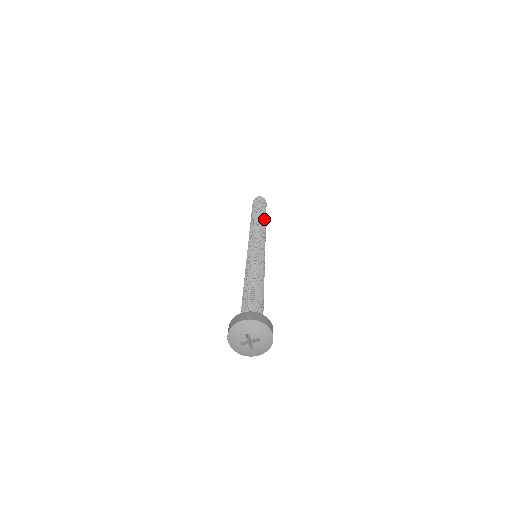
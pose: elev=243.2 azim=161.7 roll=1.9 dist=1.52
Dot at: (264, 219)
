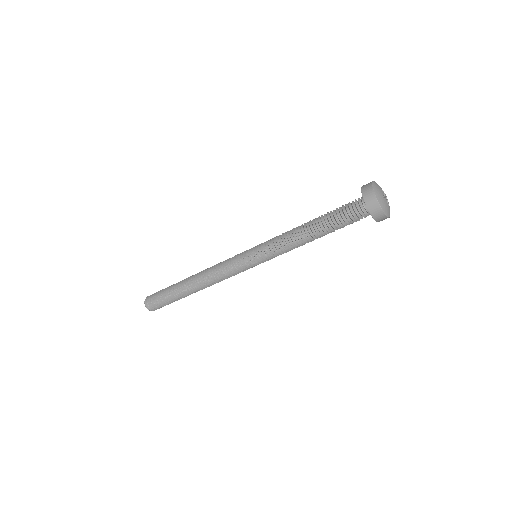
Dot at: occluded
